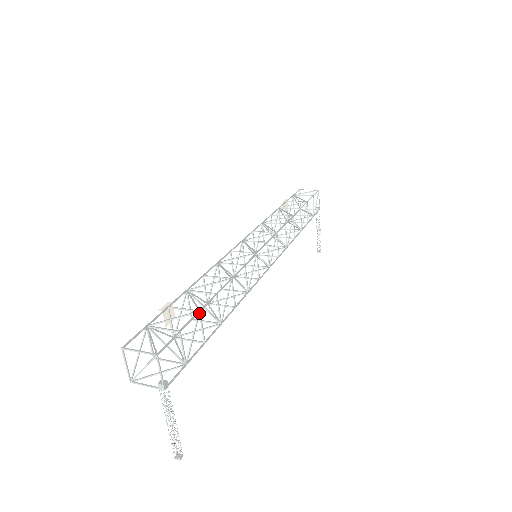
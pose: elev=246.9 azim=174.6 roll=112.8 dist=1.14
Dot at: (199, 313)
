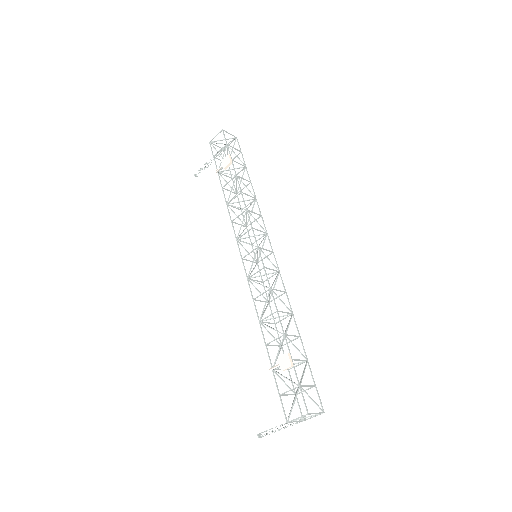
Dot at: (307, 362)
